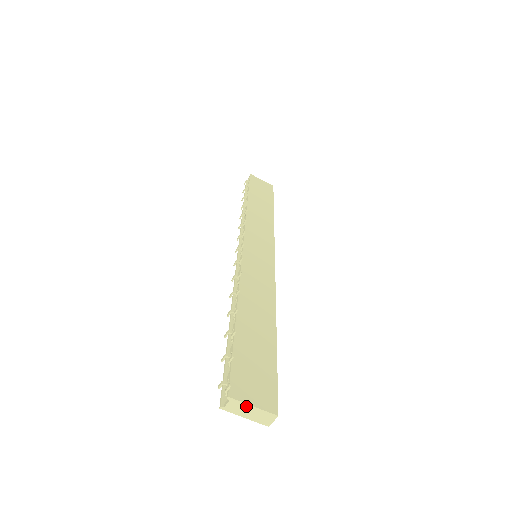
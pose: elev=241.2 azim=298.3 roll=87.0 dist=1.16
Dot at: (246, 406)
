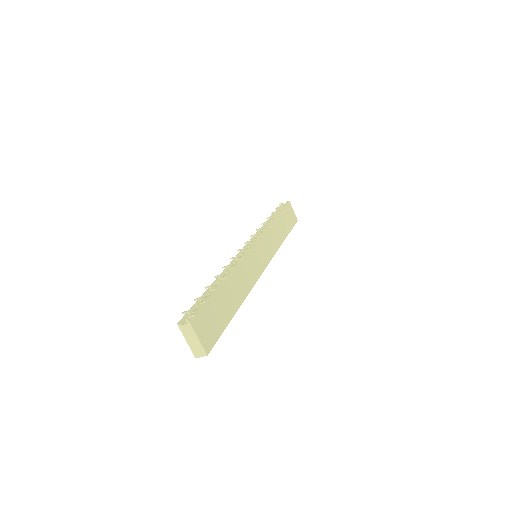
Dot at: (194, 335)
